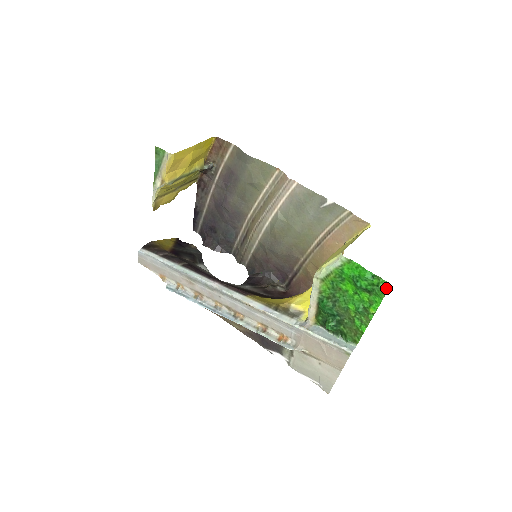
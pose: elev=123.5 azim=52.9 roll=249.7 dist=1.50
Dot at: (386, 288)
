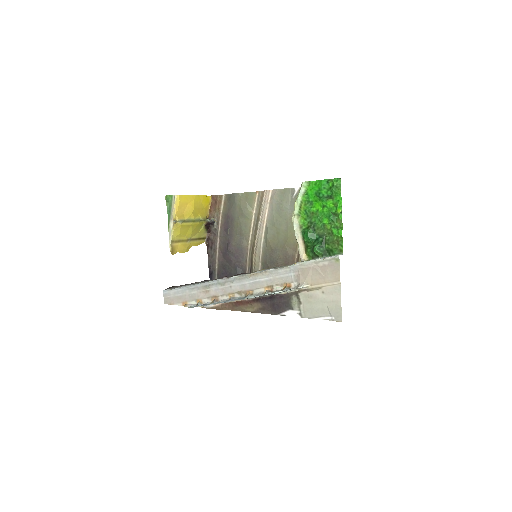
Dot at: (339, 183)
